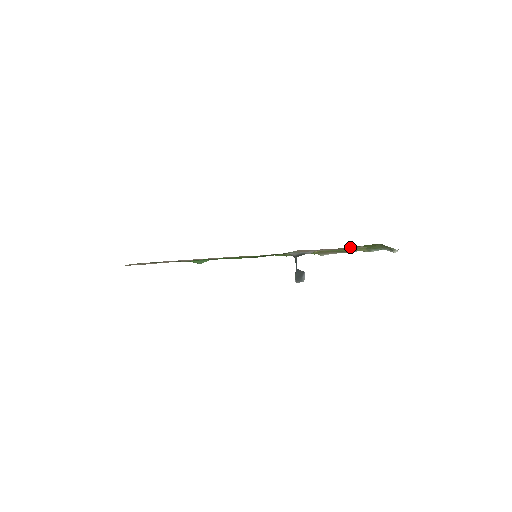
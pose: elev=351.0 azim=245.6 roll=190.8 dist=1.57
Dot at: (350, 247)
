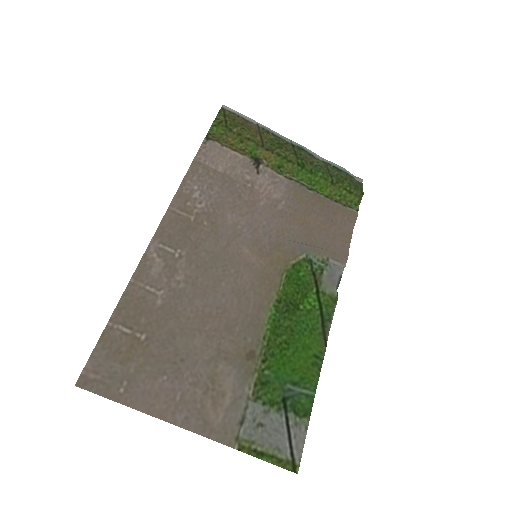
Dot at: (341, 207)
